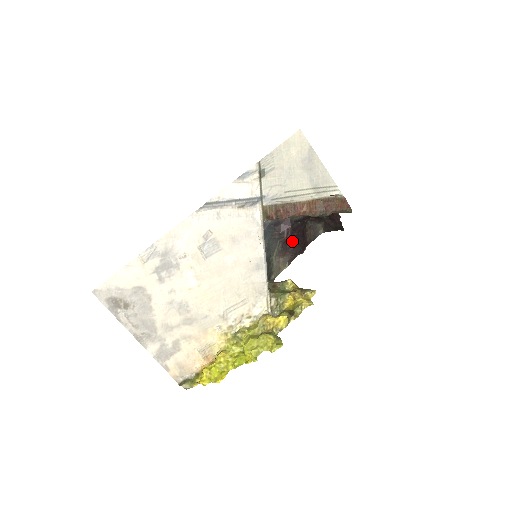
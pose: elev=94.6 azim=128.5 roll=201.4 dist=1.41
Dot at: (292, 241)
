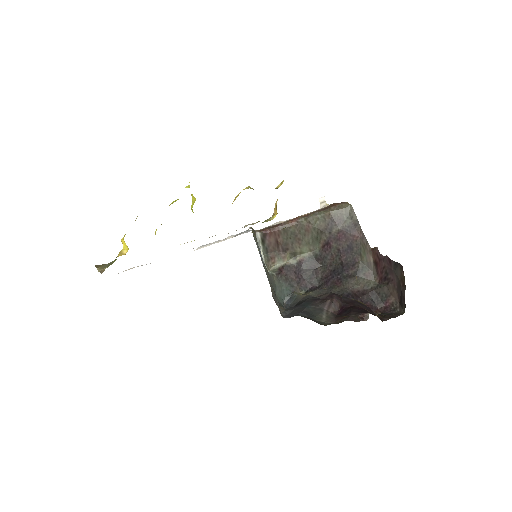
Dot at: (347, 310)
